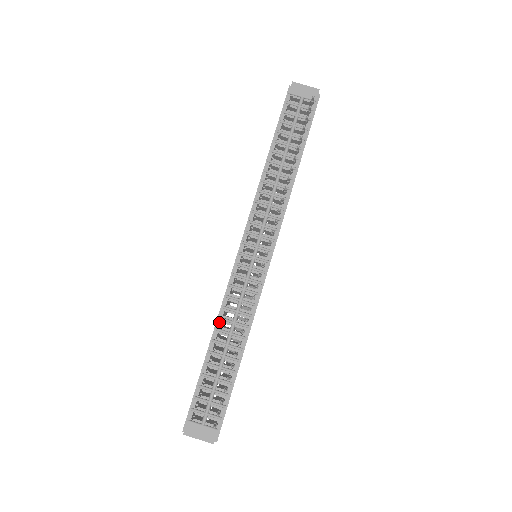
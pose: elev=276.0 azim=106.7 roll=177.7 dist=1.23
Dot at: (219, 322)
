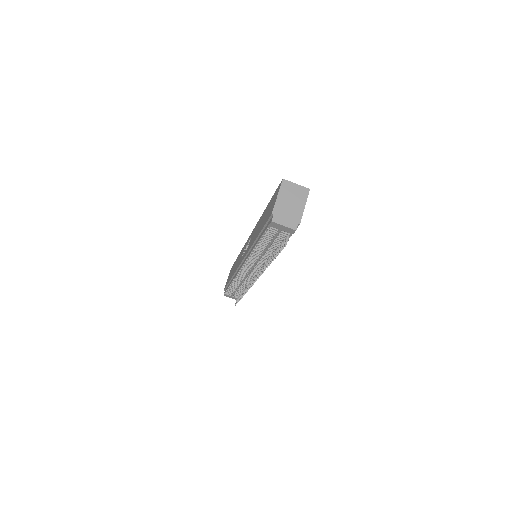
Dot at: (234, 280)
